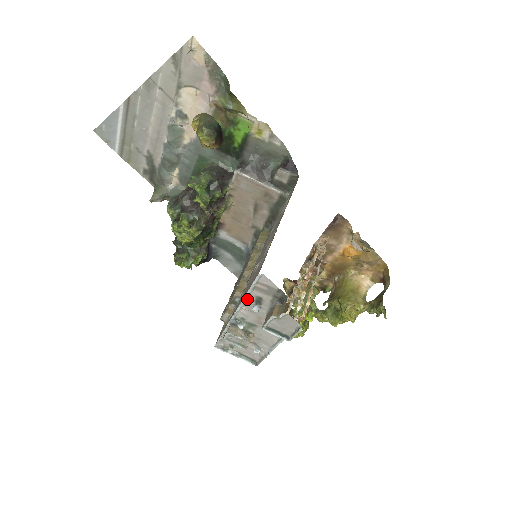
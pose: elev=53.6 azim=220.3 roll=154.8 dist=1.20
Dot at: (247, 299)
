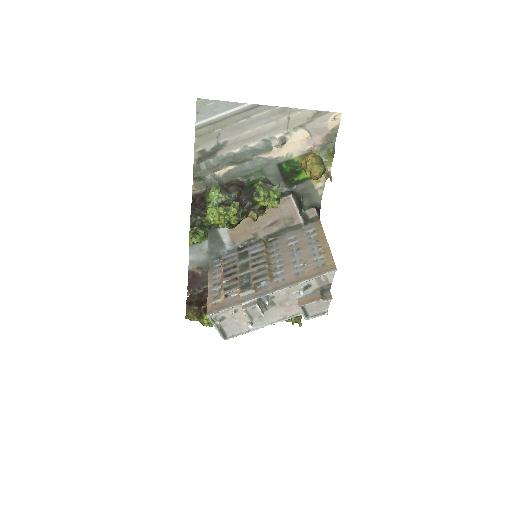
Dot at: (299, 284)
